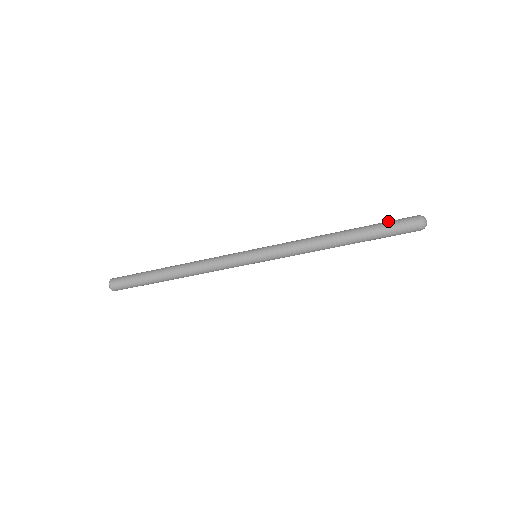
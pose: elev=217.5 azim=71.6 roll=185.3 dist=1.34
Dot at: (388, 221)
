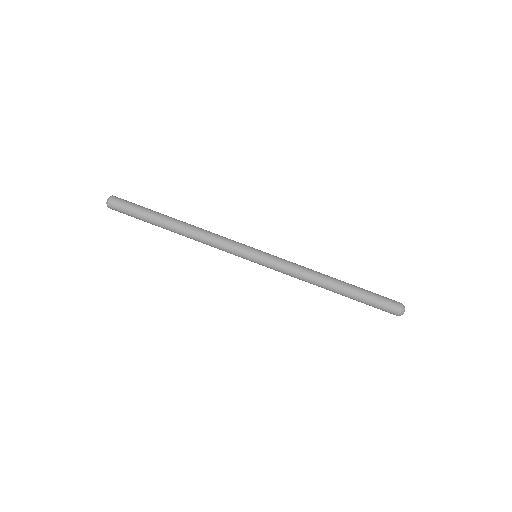
Dot at: occluded
